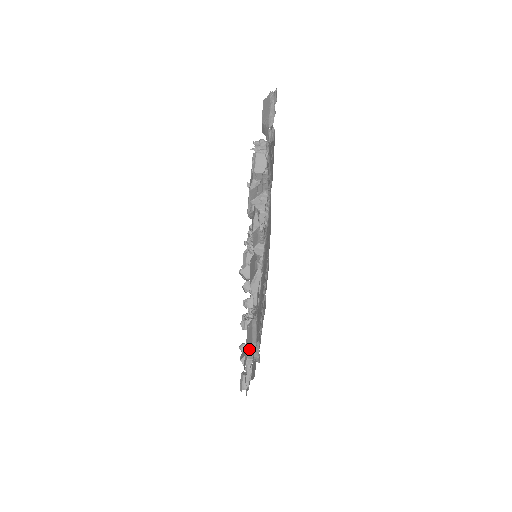
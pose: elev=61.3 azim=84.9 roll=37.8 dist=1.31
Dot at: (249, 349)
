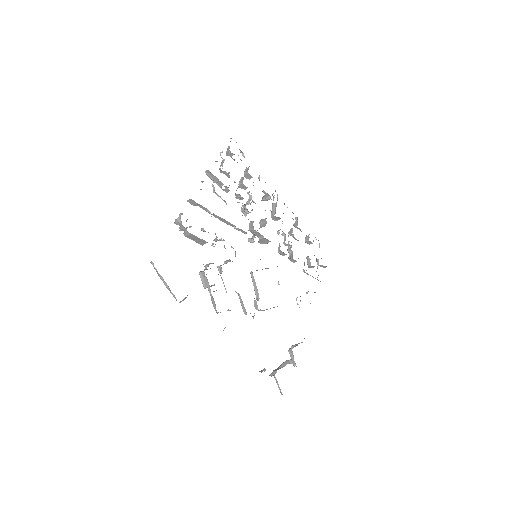
Dot at: (281, 393)
